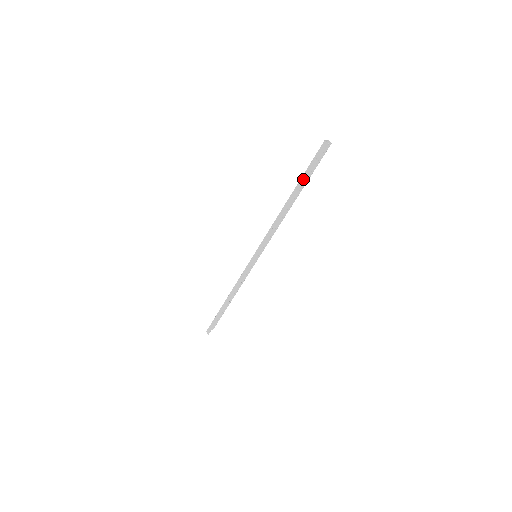
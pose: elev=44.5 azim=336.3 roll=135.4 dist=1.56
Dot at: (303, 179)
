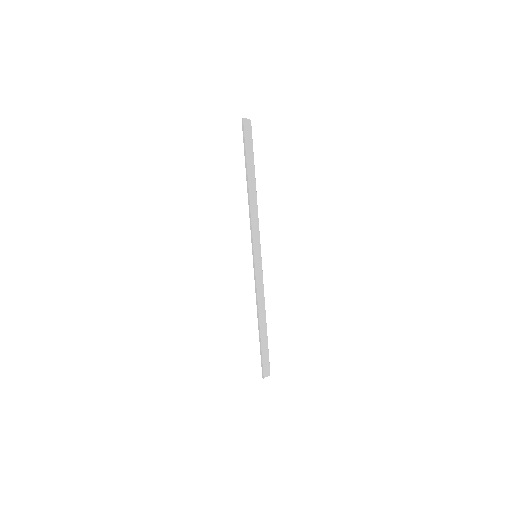
Dot at: (245, 158)
